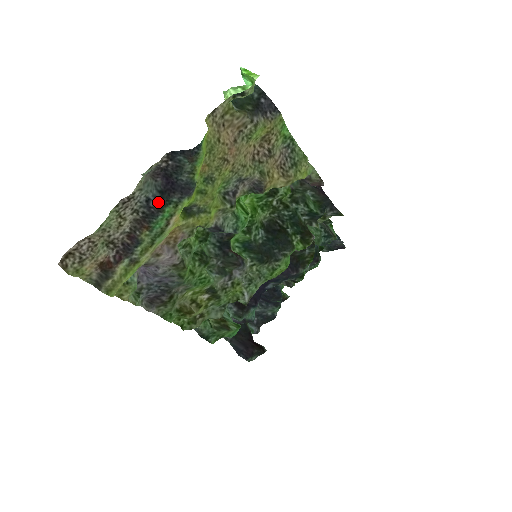
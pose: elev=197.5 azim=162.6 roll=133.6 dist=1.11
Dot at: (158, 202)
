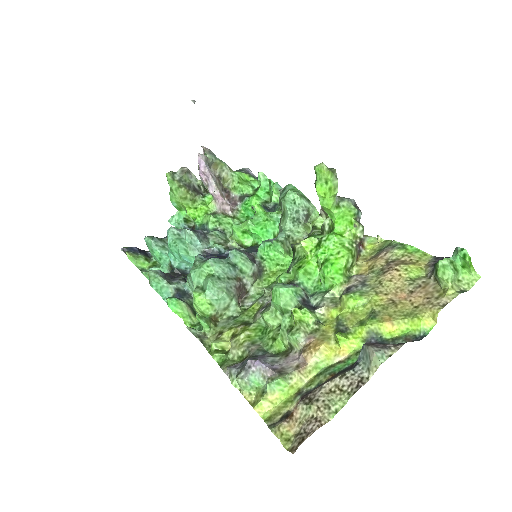
Dot at: (358, 362)
